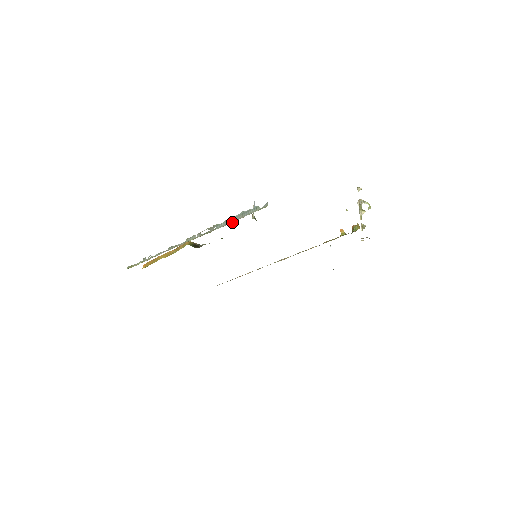
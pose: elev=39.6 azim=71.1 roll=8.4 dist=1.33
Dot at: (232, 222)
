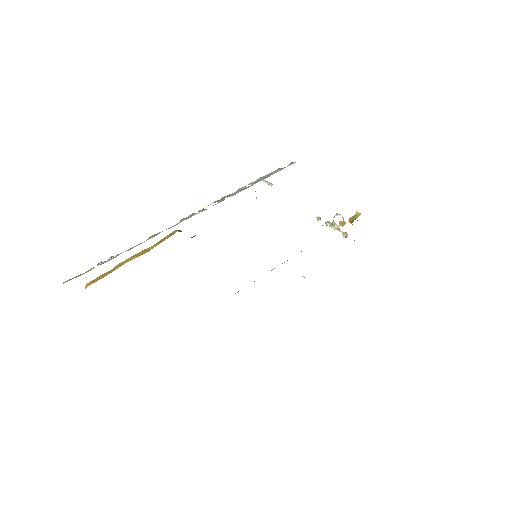
Dot at: (252, 185)
